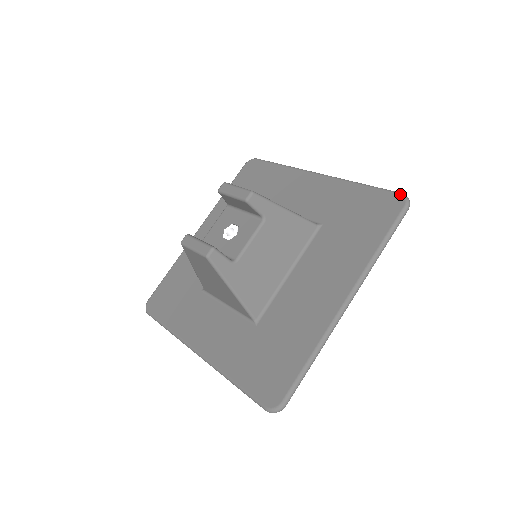
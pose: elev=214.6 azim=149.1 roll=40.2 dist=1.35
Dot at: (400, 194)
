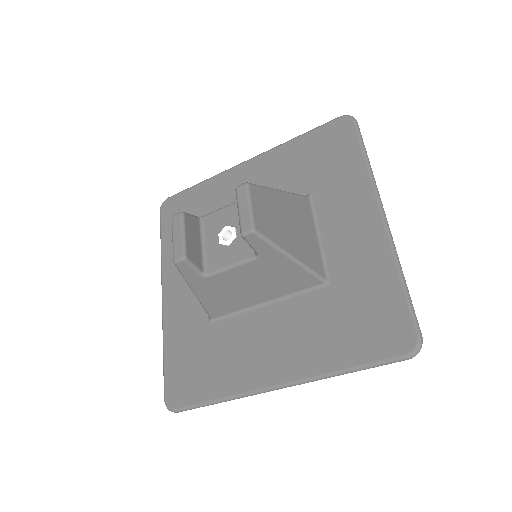
Dot at: (417, 337)
